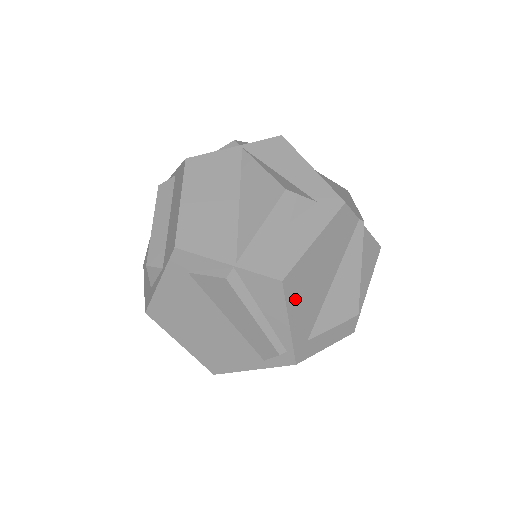
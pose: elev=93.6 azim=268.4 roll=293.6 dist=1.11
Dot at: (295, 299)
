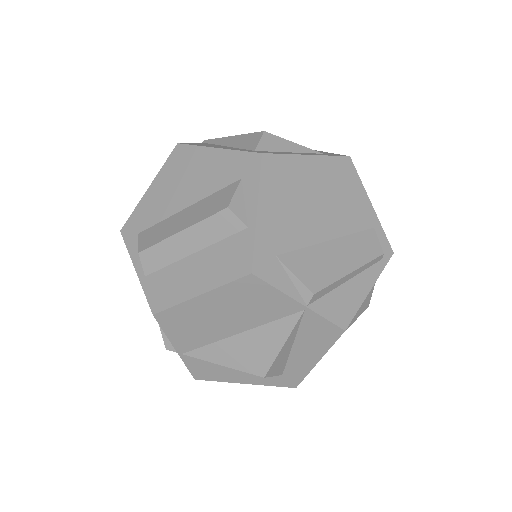
Dot at: occluded
